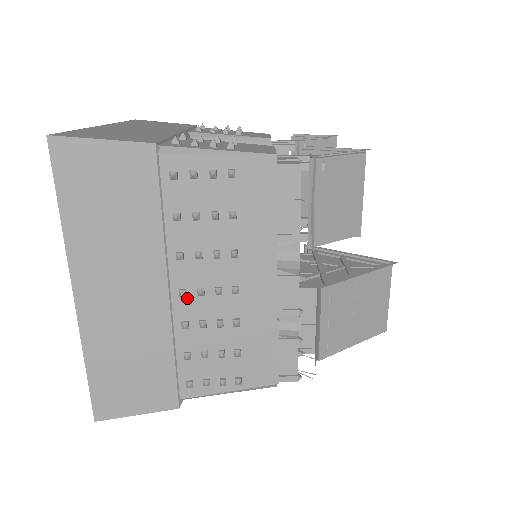
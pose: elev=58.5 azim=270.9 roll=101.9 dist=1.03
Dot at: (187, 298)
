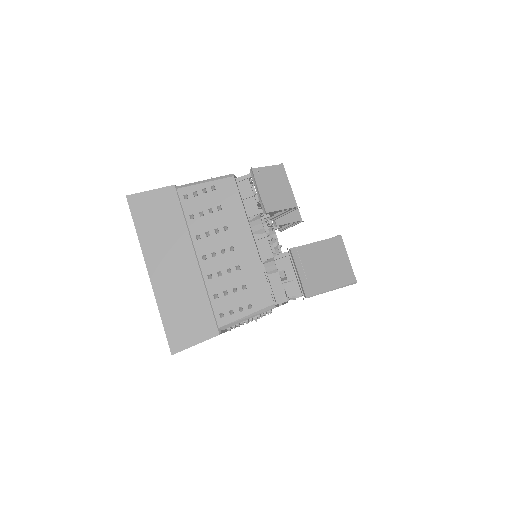
Dot at: (207, 260)
